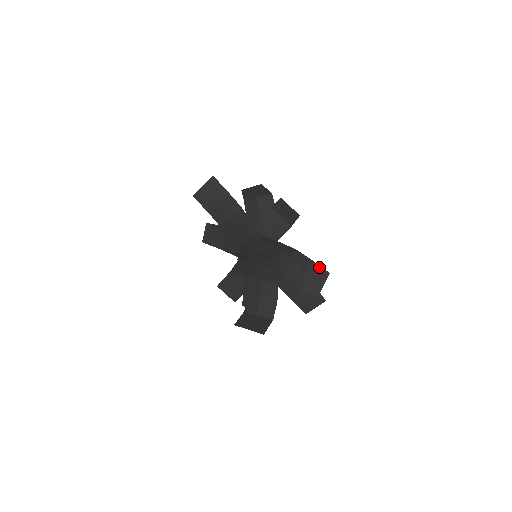
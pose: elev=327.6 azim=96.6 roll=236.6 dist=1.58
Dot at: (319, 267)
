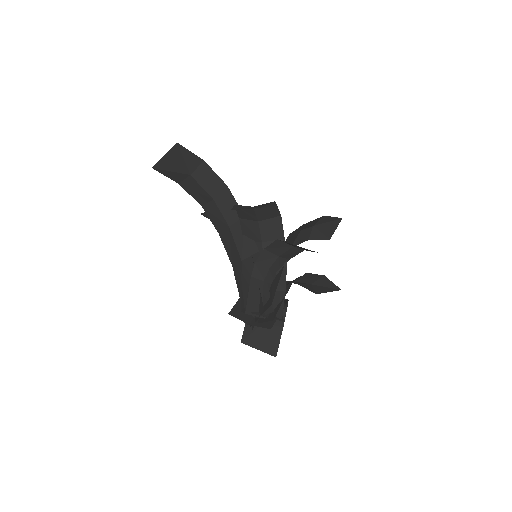
Dot at: (330, 217)
